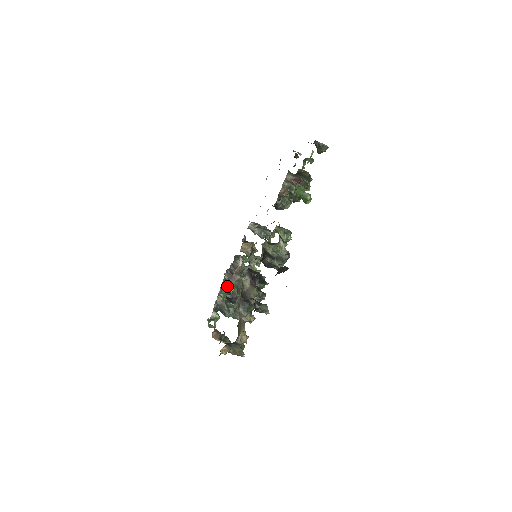
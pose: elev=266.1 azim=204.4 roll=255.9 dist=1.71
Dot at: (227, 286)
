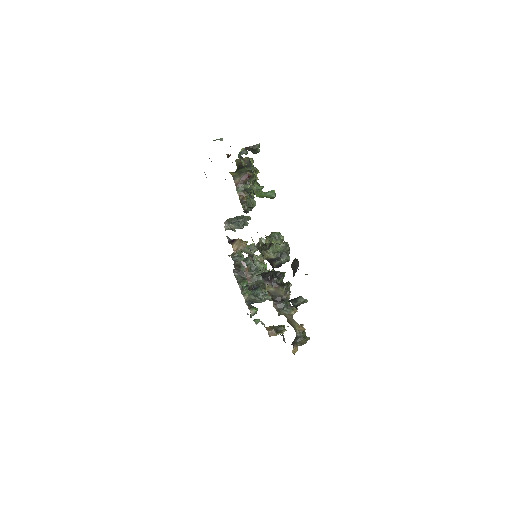
Dot at: (243, 281)
